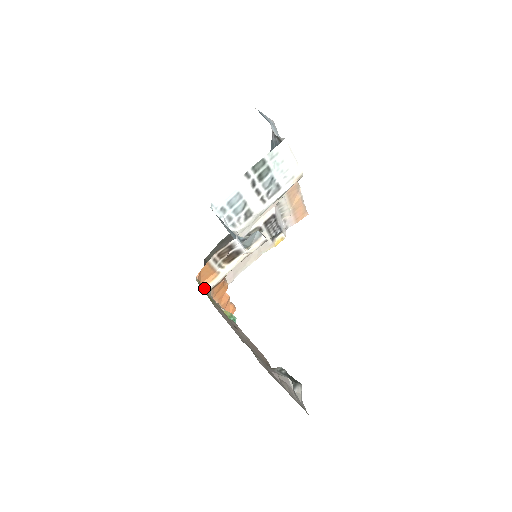
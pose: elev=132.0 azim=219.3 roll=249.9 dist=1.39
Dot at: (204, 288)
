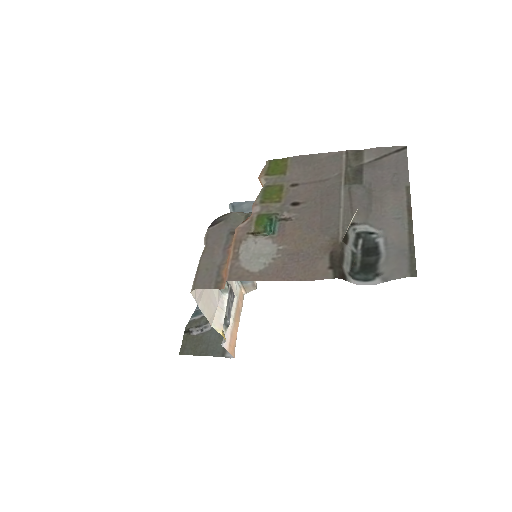
Dot at: (261, 179)
